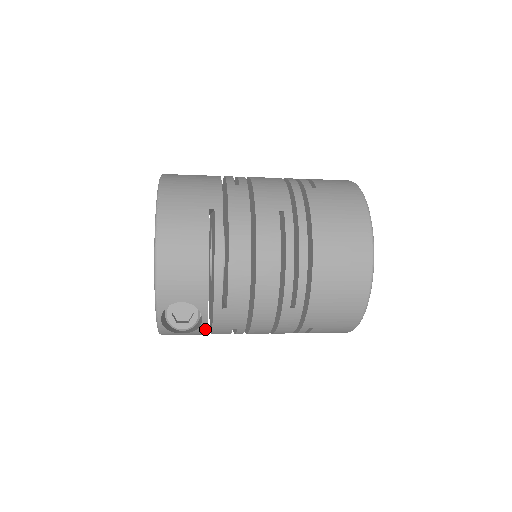
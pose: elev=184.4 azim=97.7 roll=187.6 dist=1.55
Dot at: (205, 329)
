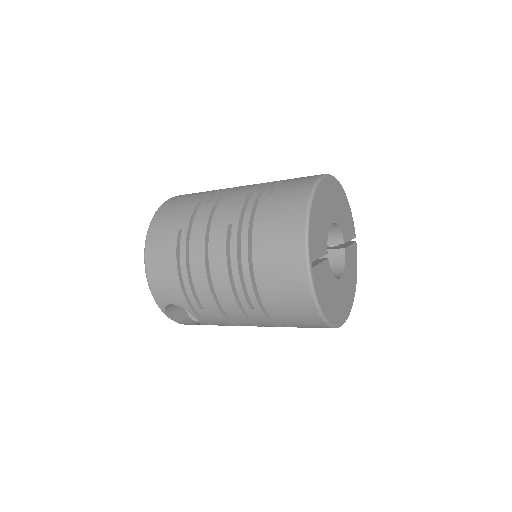
Dot at: (205, 323)
